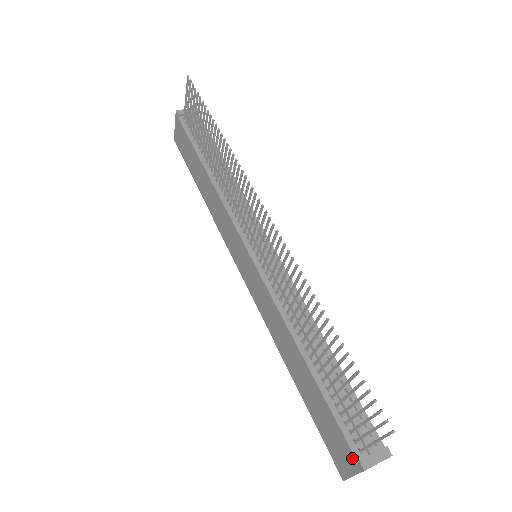
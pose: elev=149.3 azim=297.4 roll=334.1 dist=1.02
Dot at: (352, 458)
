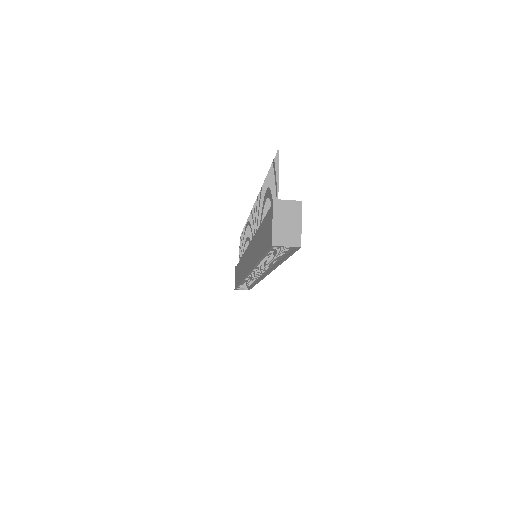
Dot at: (270, 211)
